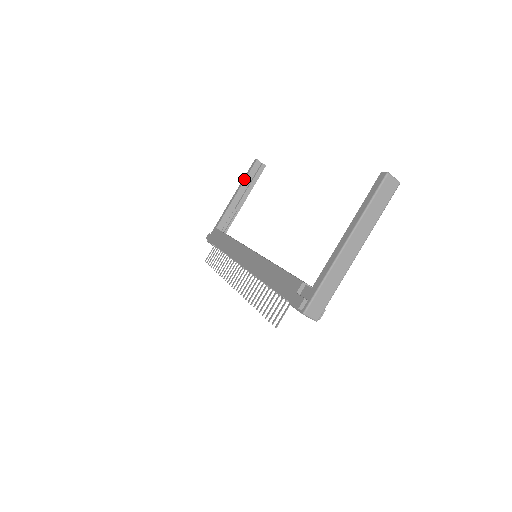
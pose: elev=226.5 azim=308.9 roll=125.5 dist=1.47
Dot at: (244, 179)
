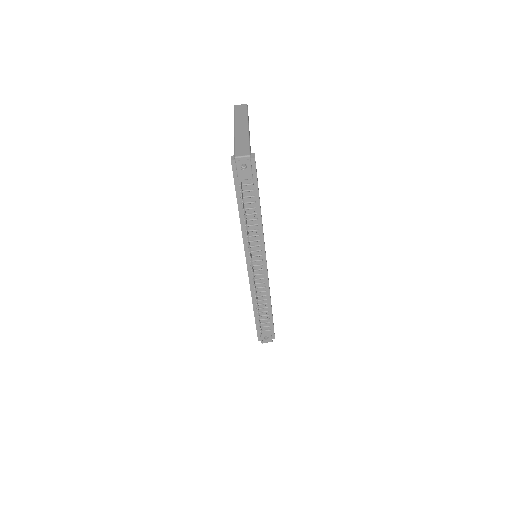
Dot at: occluded
